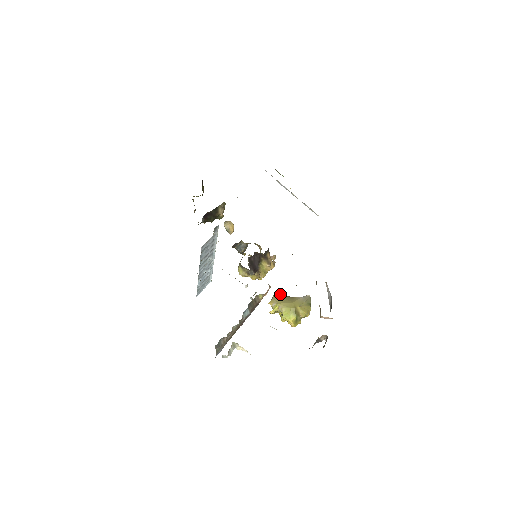
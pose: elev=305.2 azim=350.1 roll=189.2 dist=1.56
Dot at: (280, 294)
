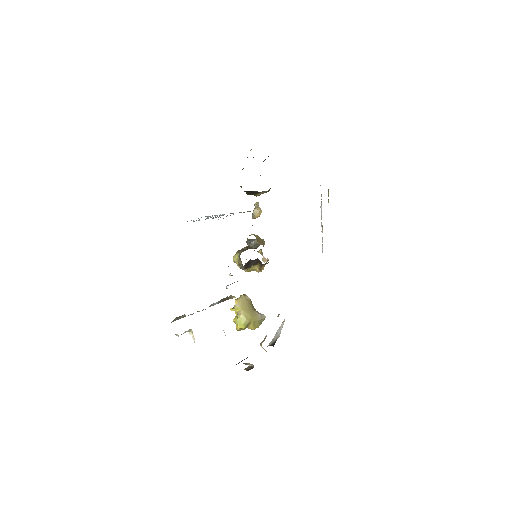
Dot at: (248, 298)
